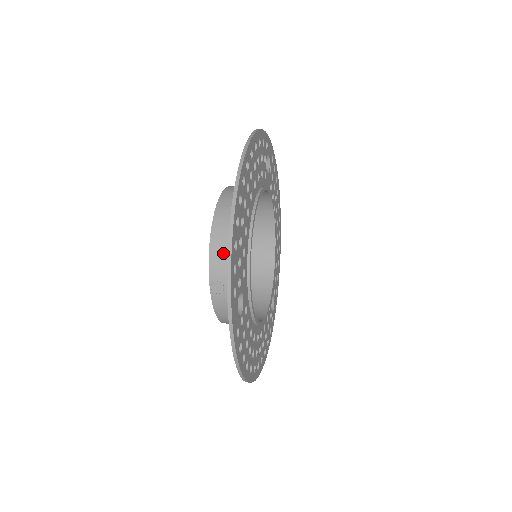
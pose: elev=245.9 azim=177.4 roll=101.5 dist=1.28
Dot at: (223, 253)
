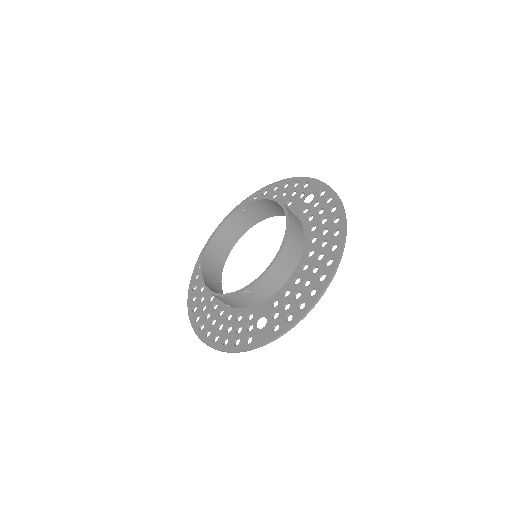
Dot at: (271, 280)
